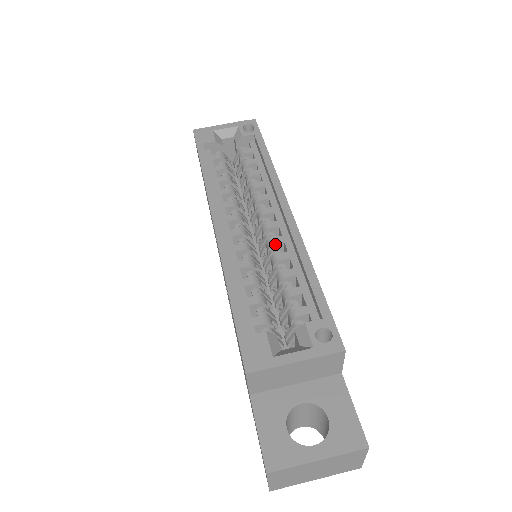
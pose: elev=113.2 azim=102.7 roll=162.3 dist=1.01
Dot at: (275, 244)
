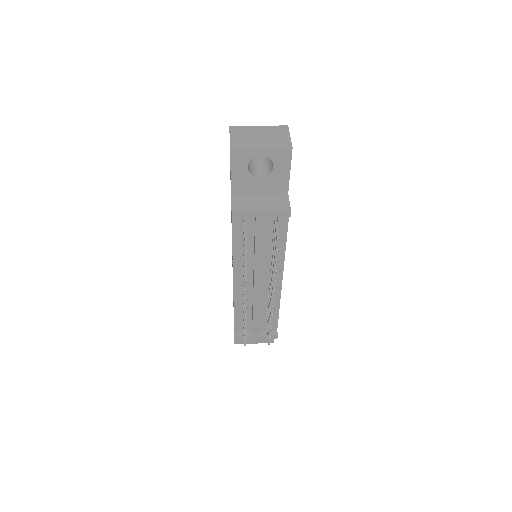
Dot at: occluded
